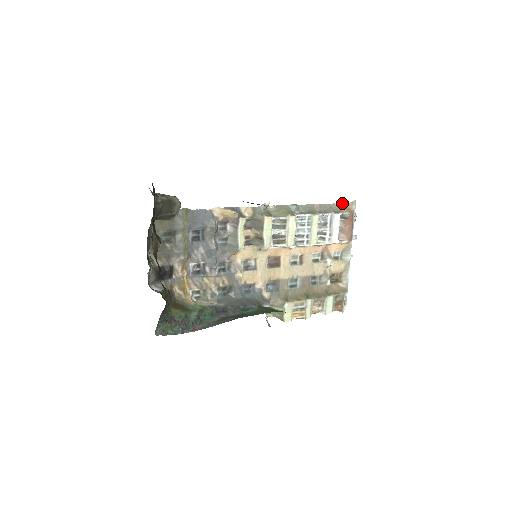
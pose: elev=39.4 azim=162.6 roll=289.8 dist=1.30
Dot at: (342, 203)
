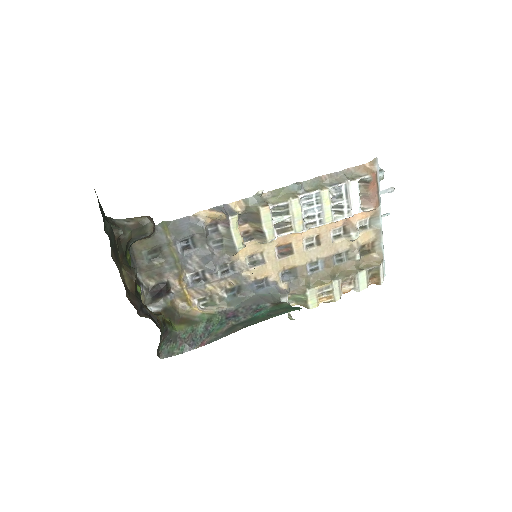
Dot at: (359, 165)
